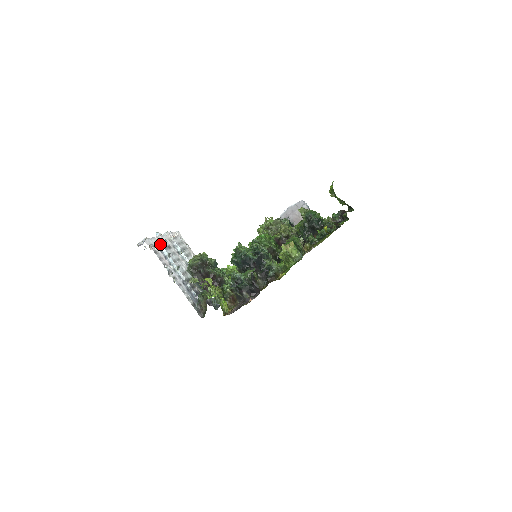
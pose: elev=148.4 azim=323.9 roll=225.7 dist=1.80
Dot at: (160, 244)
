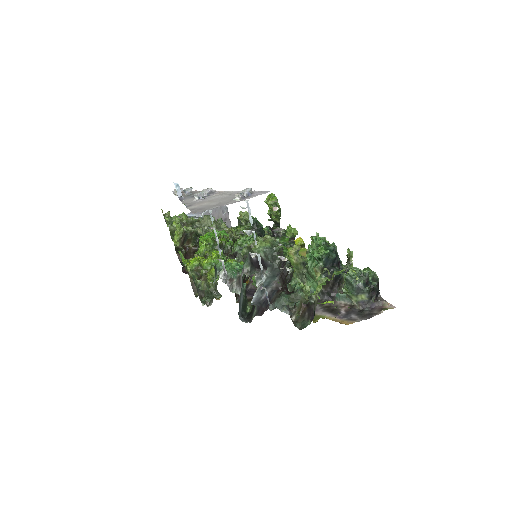
Dot at: (248, 205)
